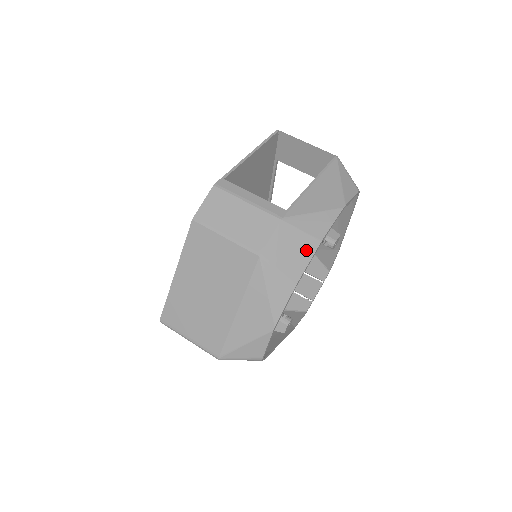
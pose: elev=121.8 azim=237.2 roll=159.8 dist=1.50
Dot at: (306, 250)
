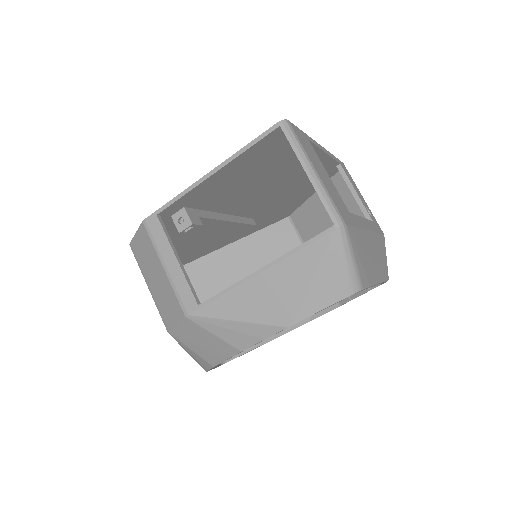
Dot at: (221, 350)
